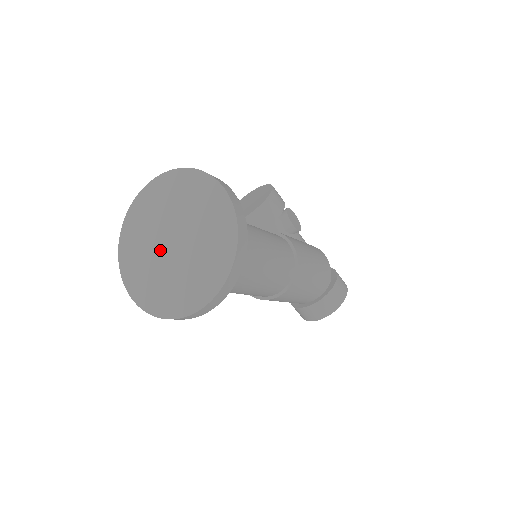
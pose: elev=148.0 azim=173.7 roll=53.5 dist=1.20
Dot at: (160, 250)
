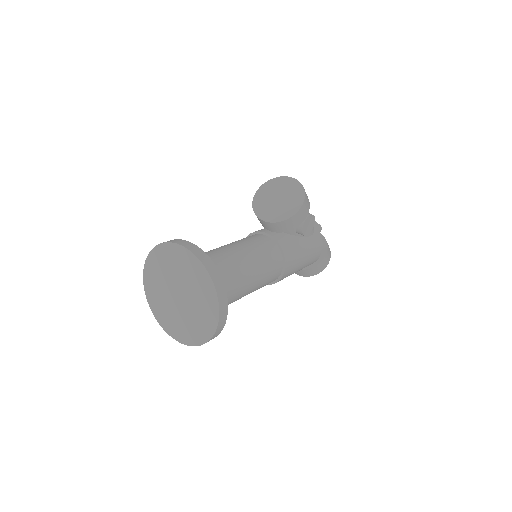
Dot at: (170, 290)
